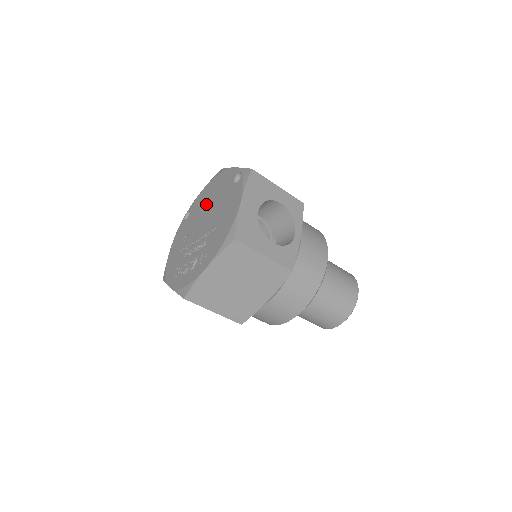
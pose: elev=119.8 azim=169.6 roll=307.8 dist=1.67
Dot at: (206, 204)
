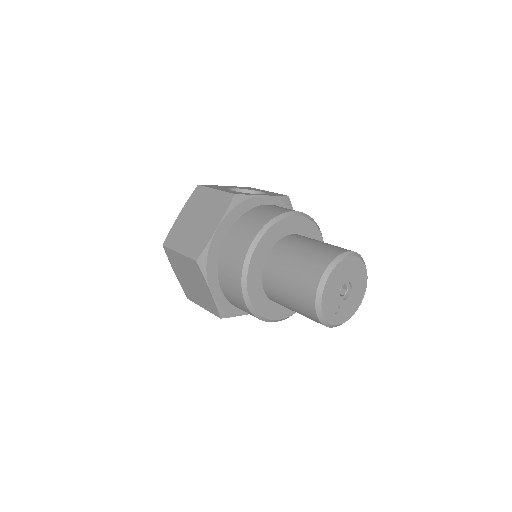
Dot at: occluded
